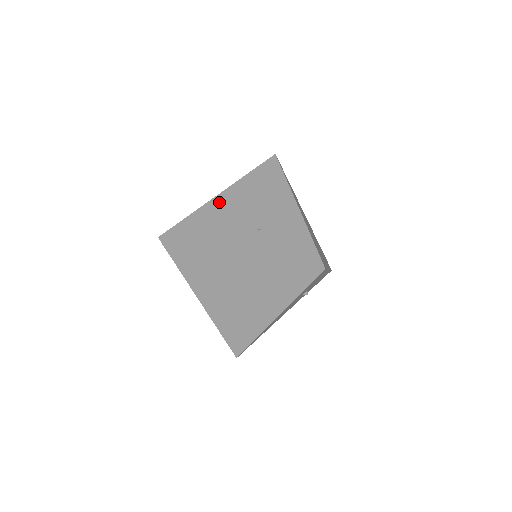
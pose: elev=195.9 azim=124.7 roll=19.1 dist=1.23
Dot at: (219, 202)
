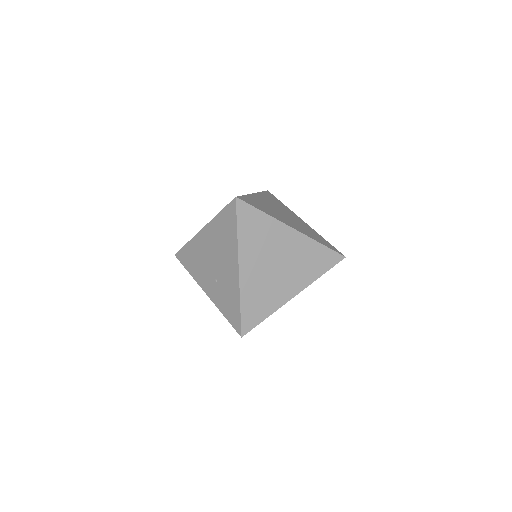
Dot at: (200, 239)
